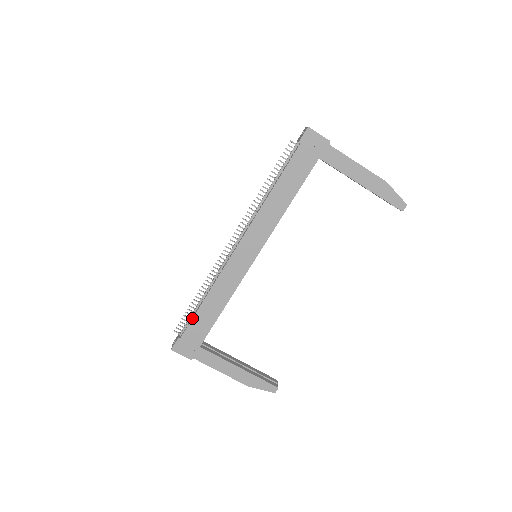
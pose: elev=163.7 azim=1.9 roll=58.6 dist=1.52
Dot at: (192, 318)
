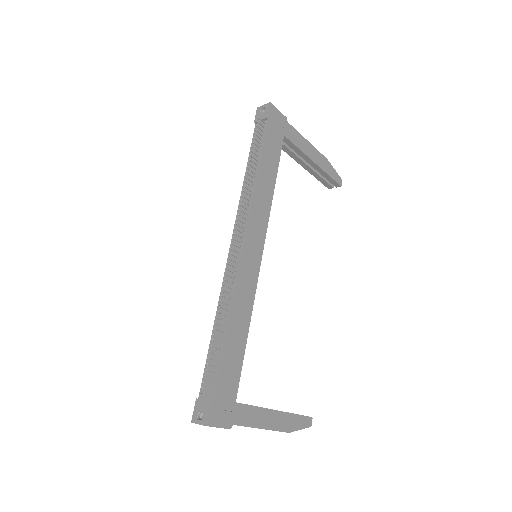
Dot at: (220, 362)
